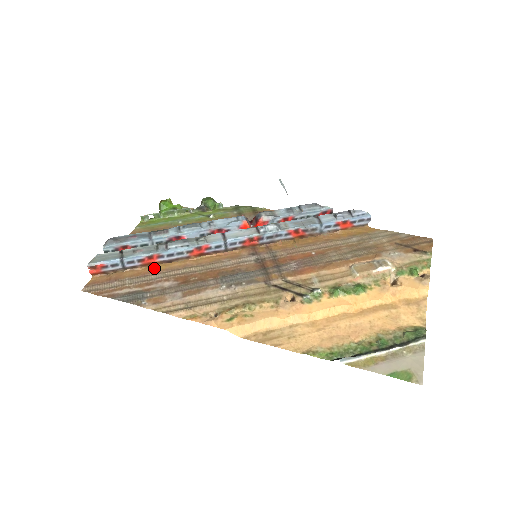
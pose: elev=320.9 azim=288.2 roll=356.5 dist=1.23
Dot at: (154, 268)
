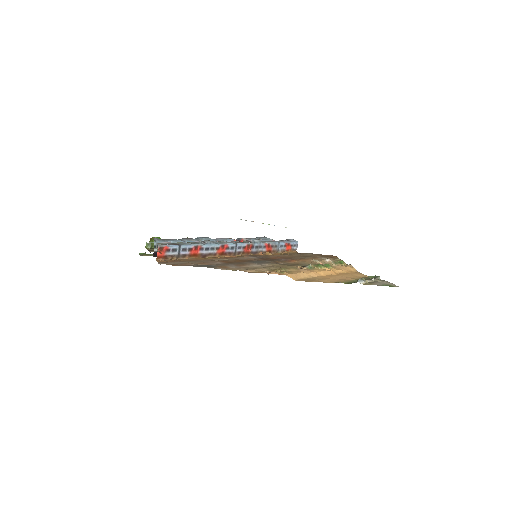
Dot at: (197, 258)
